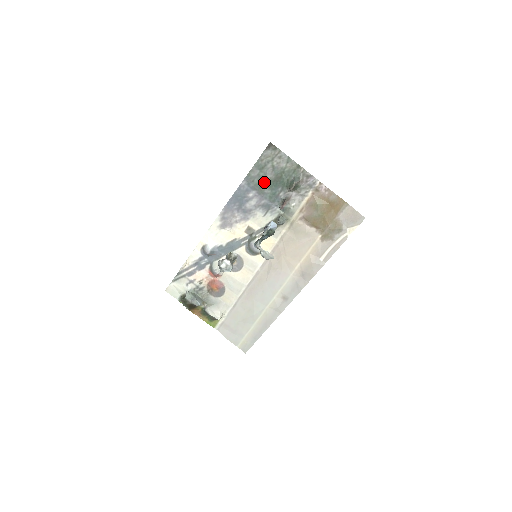
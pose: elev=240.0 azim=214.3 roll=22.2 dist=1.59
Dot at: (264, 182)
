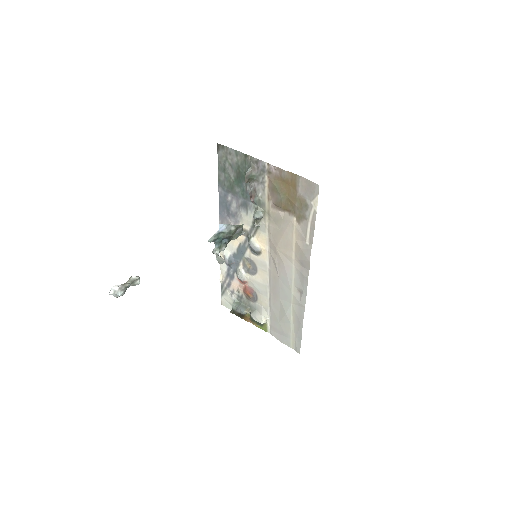
Dot at: (232, 182)
